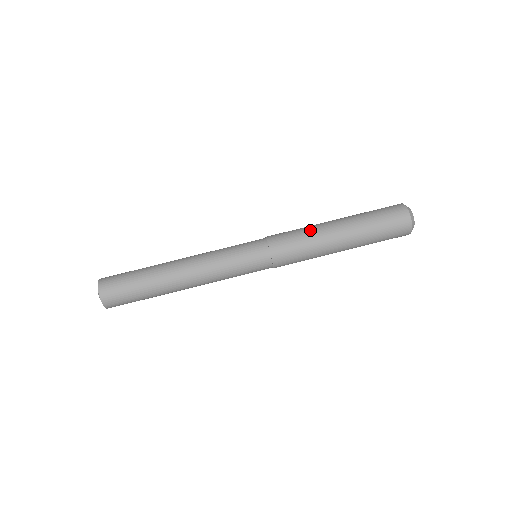
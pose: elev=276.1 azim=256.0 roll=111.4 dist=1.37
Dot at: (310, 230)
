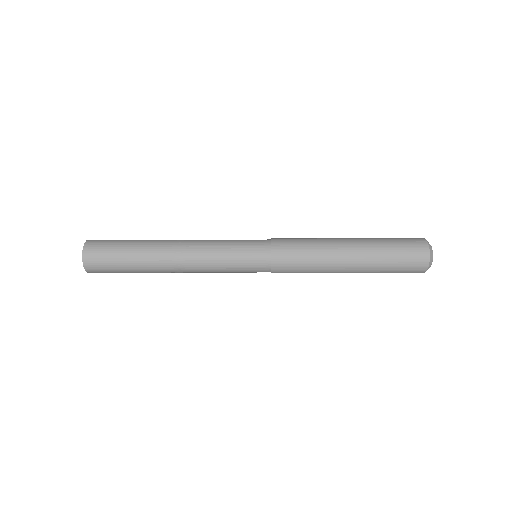
Dot at: (320, 244)
